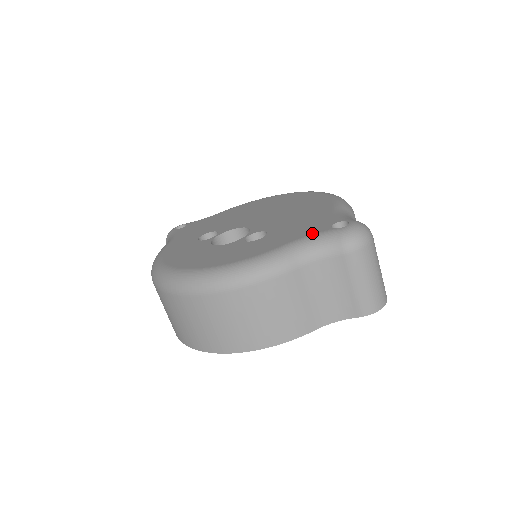
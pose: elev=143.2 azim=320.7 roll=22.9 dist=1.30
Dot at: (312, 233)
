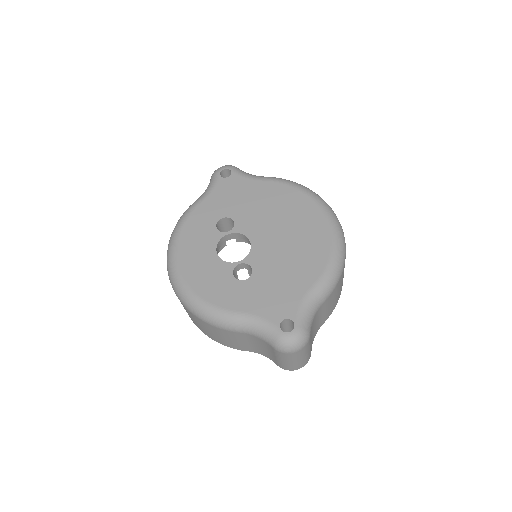
Dot at: (266, 317)
